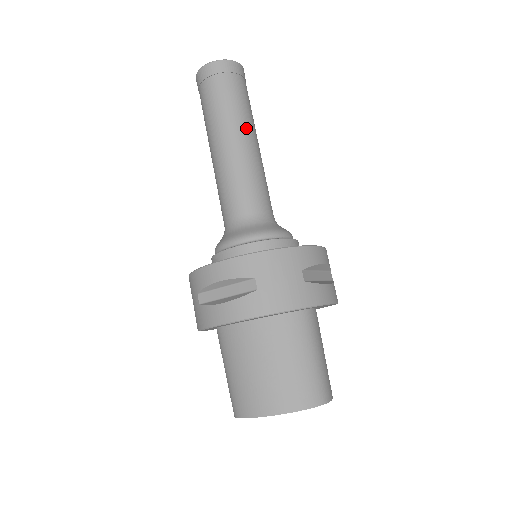
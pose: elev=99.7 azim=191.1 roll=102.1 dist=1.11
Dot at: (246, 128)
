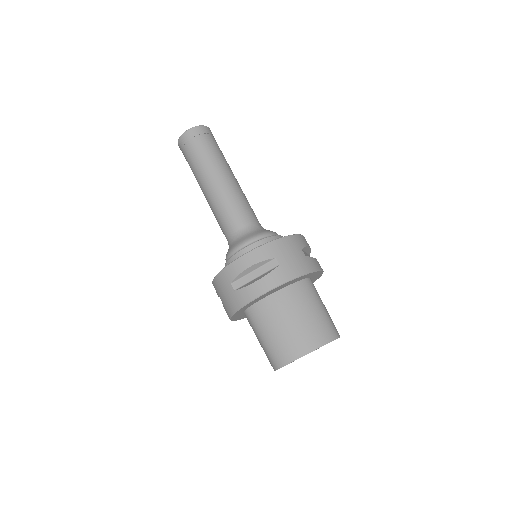
Dot at: (228, 169)
